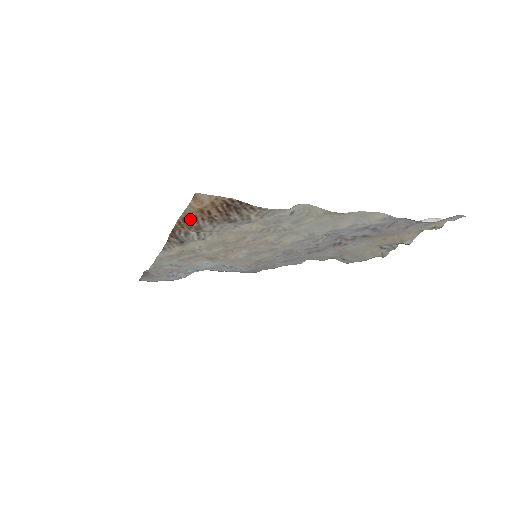
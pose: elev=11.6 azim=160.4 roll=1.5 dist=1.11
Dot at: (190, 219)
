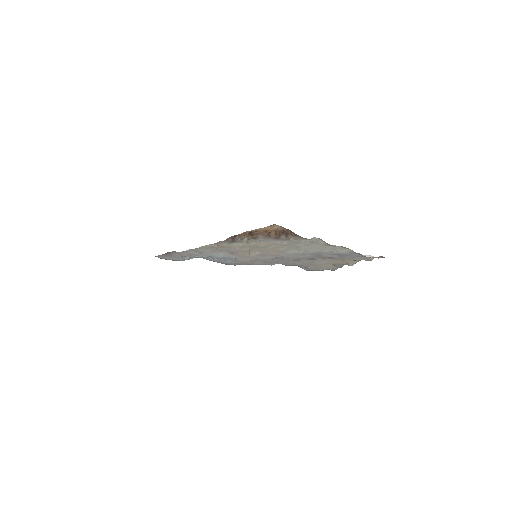
Dot at: (255, 233)
